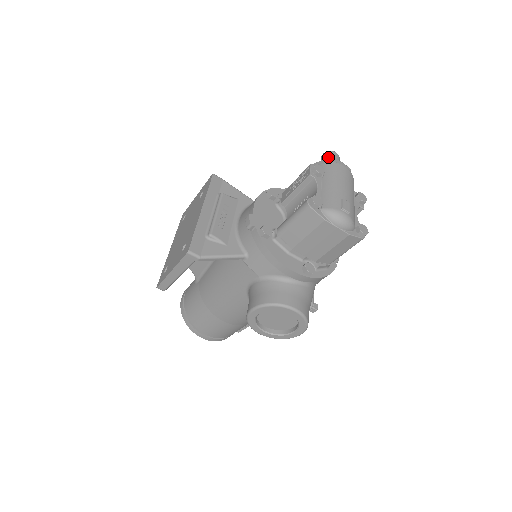
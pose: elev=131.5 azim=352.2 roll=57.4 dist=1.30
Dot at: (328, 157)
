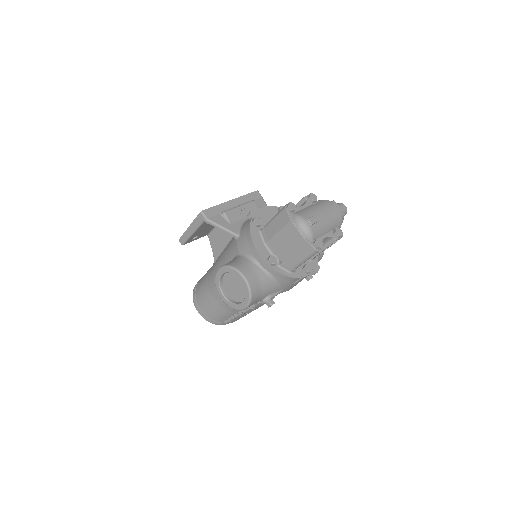
Dot at: occluded
